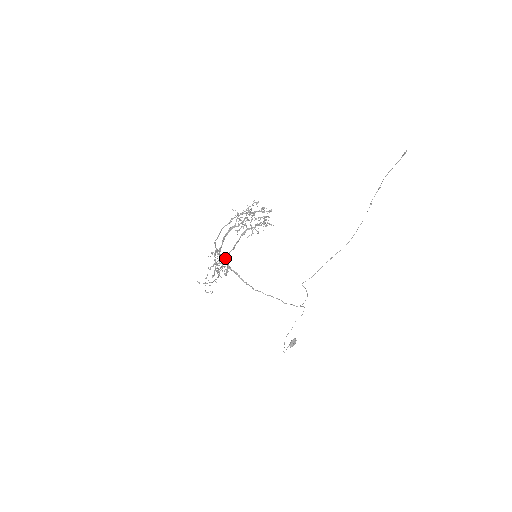
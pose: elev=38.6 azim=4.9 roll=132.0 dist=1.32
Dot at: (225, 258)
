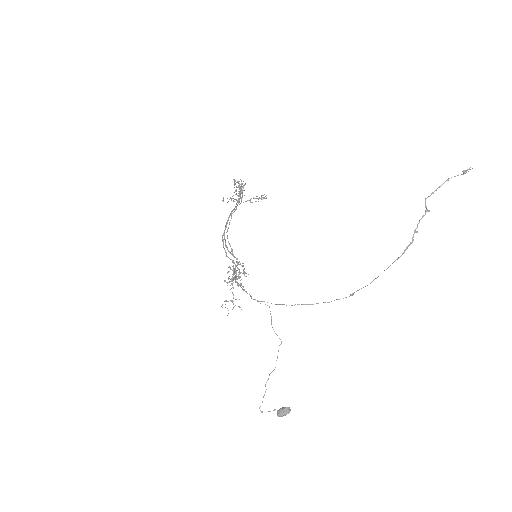
Dot at: occluded
